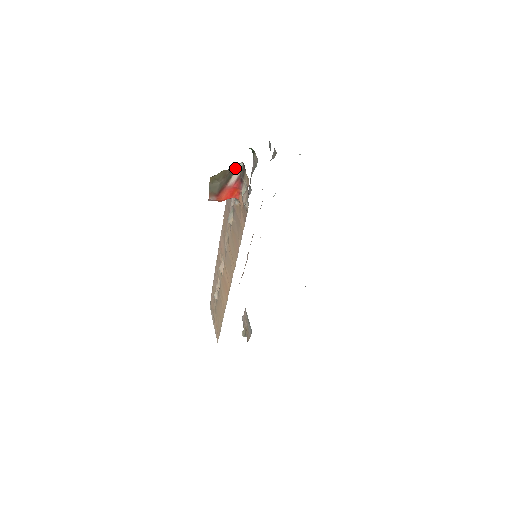
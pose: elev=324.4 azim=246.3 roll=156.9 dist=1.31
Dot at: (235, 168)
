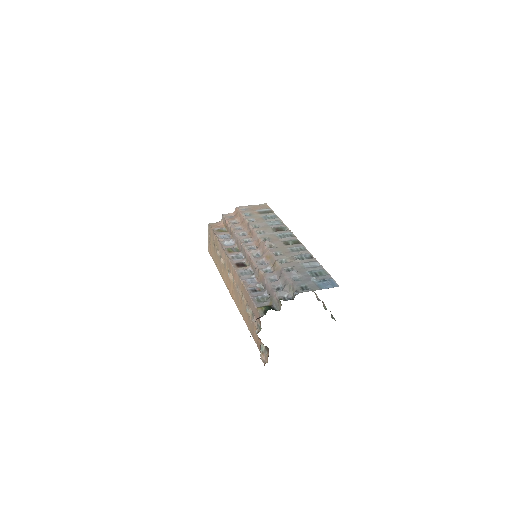
Dot at: occluded
